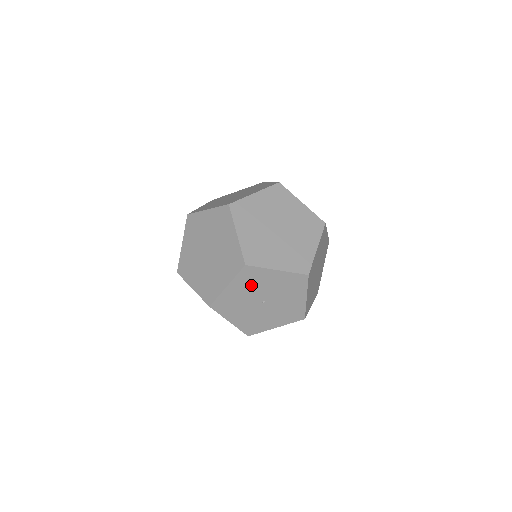
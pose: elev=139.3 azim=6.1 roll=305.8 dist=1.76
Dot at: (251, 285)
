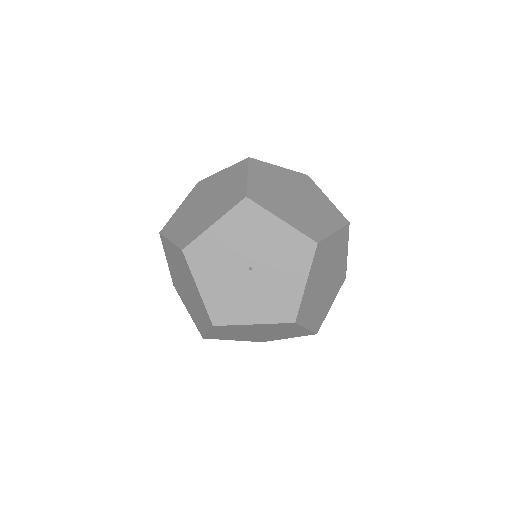
Dot at: (243, 233)
